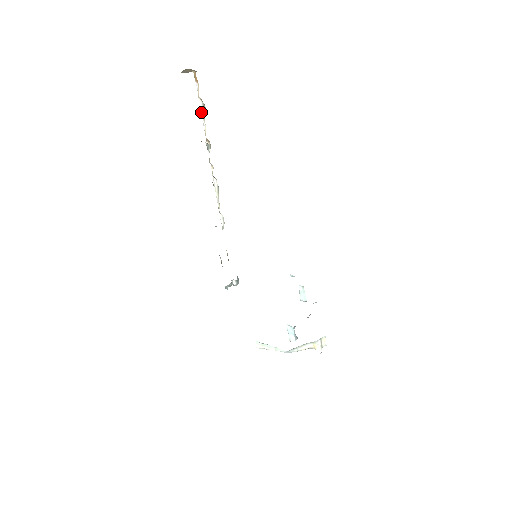
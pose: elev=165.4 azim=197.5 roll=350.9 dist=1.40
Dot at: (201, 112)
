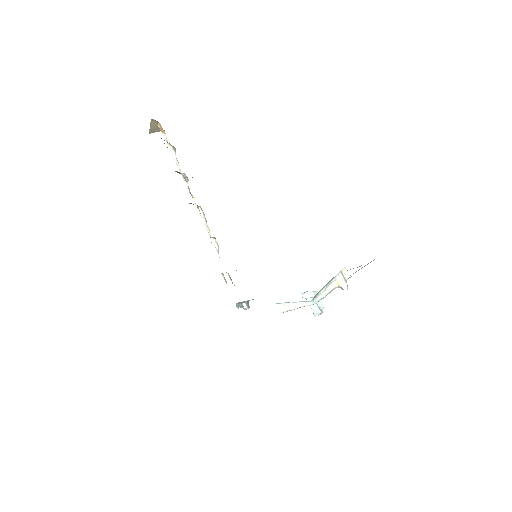
Dot at: (173, 156)
